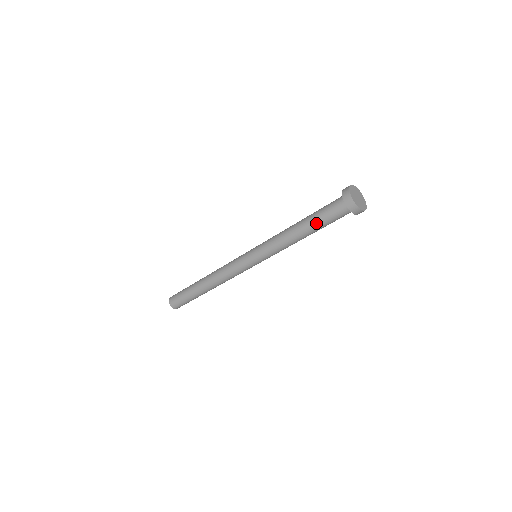
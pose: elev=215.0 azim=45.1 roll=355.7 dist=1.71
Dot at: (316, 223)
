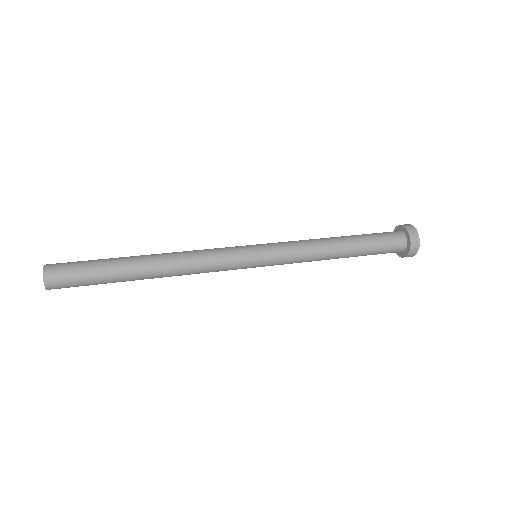
Dot at: occluded
